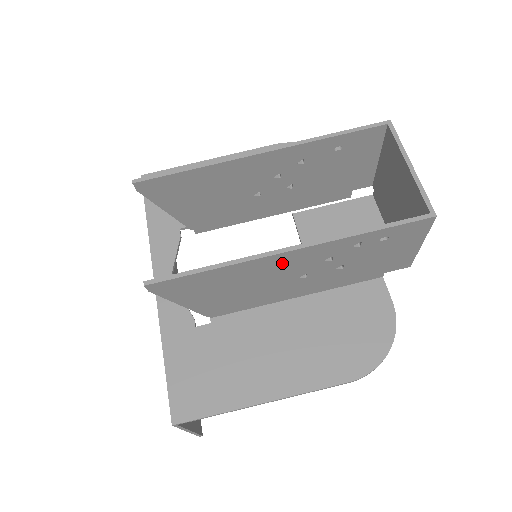
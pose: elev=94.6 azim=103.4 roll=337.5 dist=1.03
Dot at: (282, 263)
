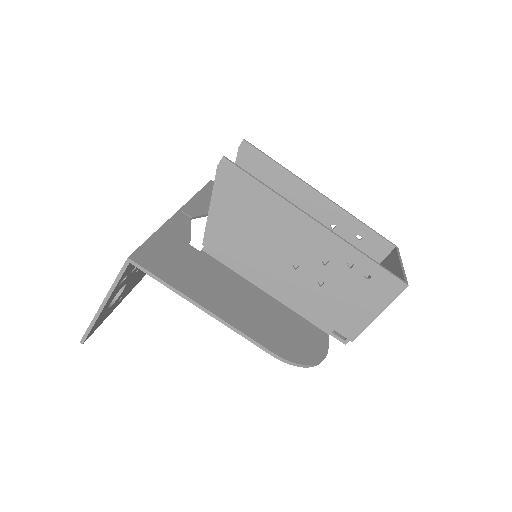
Dot at: (301, 231)
